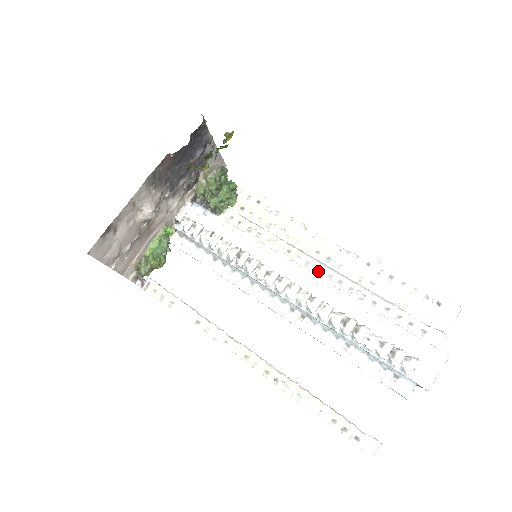
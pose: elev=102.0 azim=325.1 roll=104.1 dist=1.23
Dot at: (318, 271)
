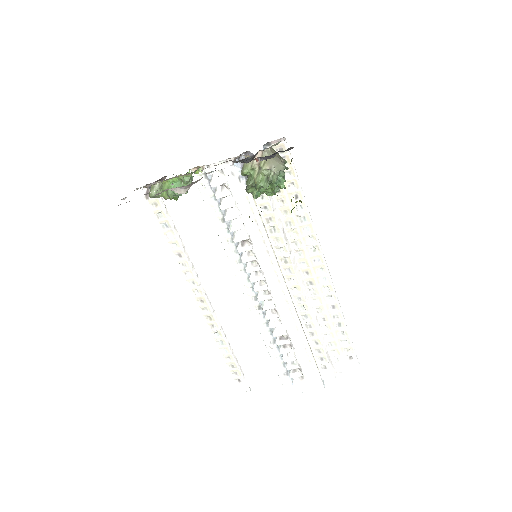
Dot at: (295, 290)
